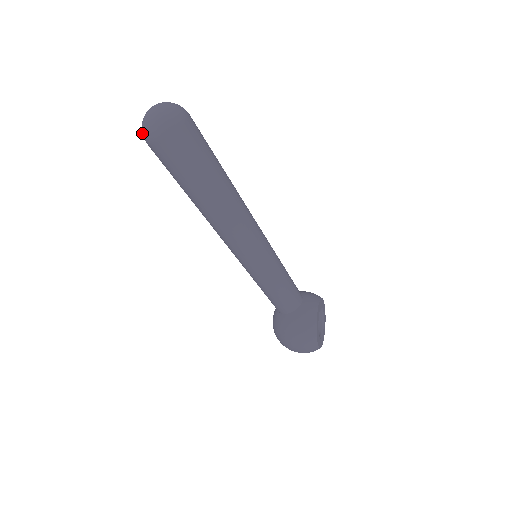
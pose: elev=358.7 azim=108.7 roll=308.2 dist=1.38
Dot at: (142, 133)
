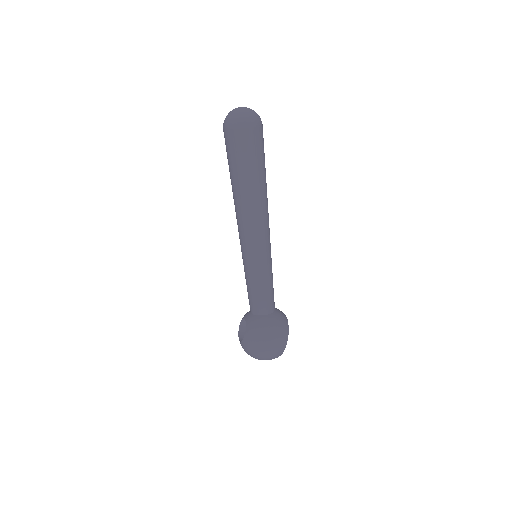
Dot at: (230, 119)
